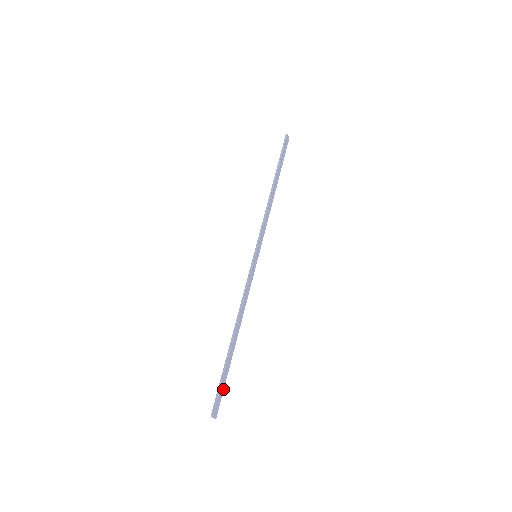
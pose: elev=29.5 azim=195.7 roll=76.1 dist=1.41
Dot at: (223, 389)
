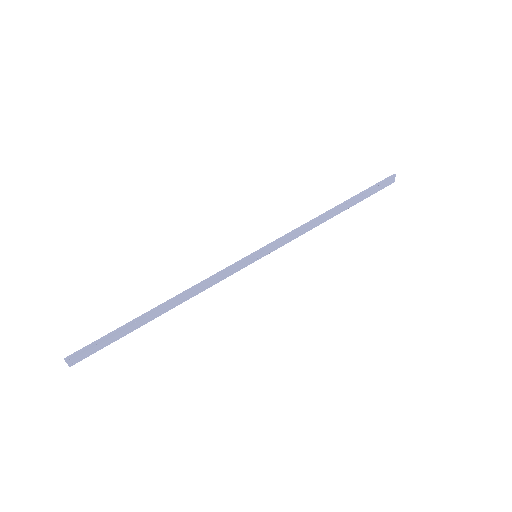
Dot at: (104, 346)
